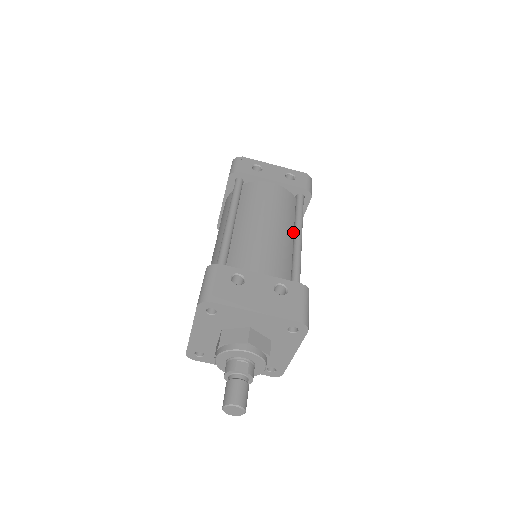
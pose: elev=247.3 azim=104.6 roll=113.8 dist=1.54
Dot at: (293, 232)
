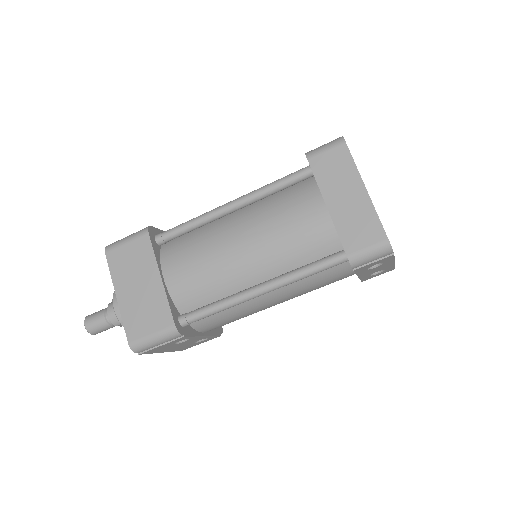
Dot at: occluded
